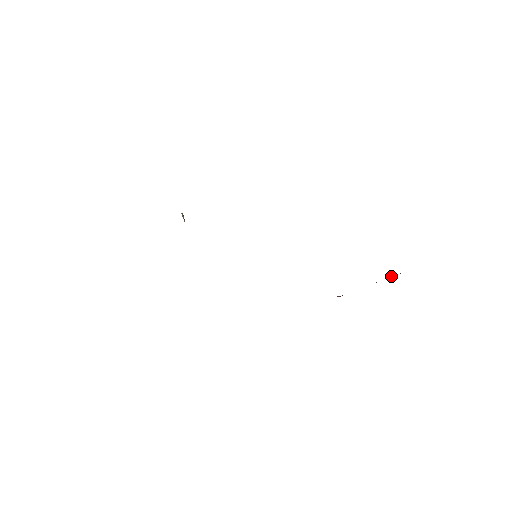
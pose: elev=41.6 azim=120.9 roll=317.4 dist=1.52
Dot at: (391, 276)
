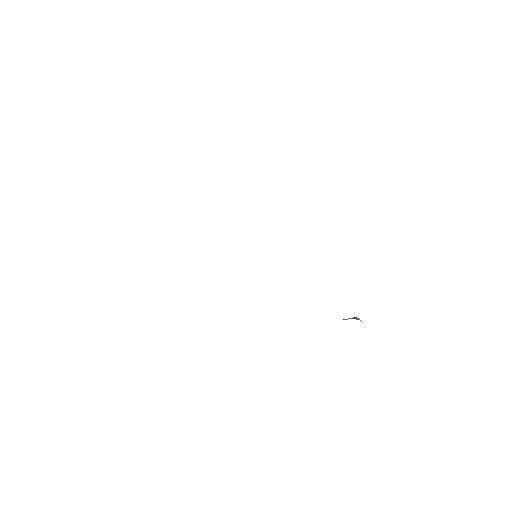
Dot at: occluded
